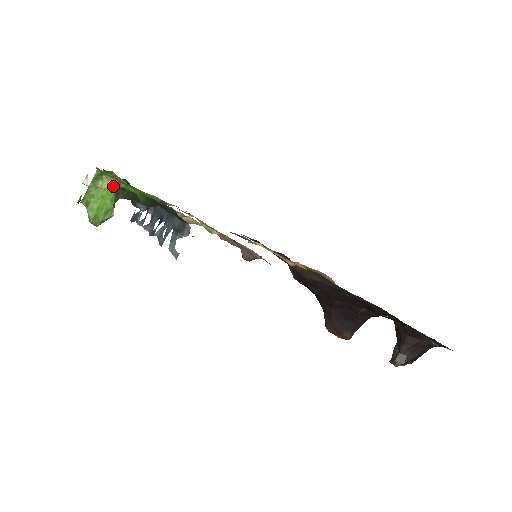
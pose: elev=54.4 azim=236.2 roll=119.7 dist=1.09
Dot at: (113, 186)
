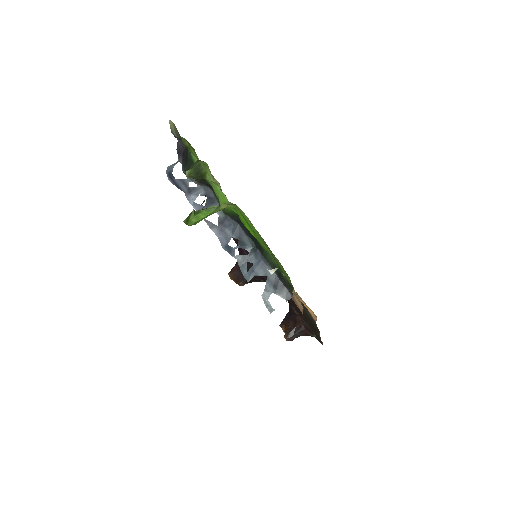
Dot at: (226, 207)
